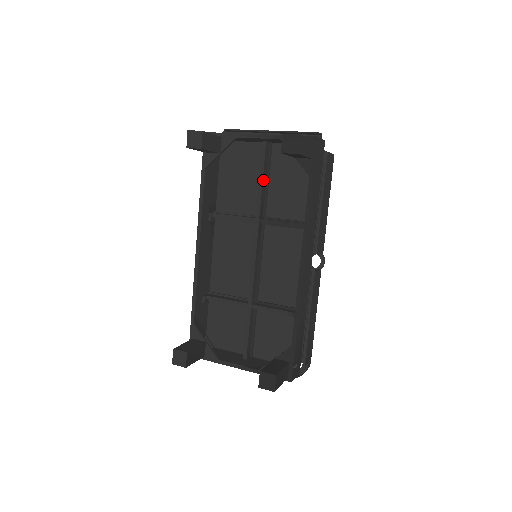
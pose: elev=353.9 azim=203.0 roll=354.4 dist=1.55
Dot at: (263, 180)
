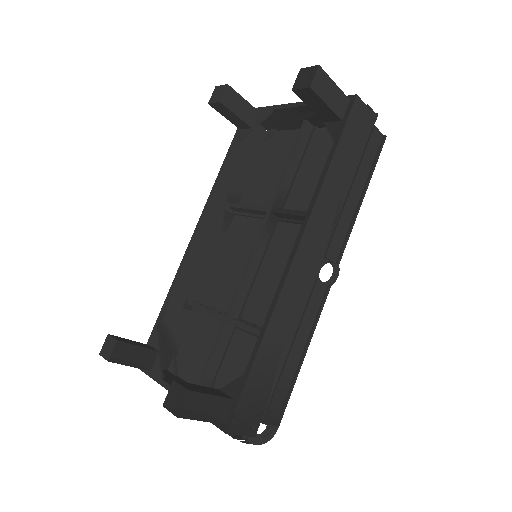
Dot at: (291, 164)
